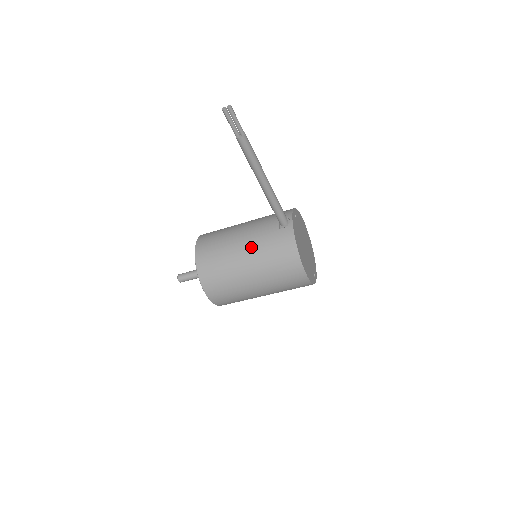
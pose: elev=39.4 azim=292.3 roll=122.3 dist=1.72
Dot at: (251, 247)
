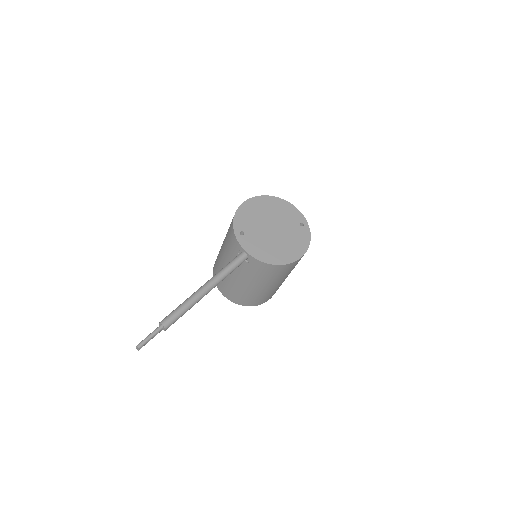
Dot at: (250, 282)
